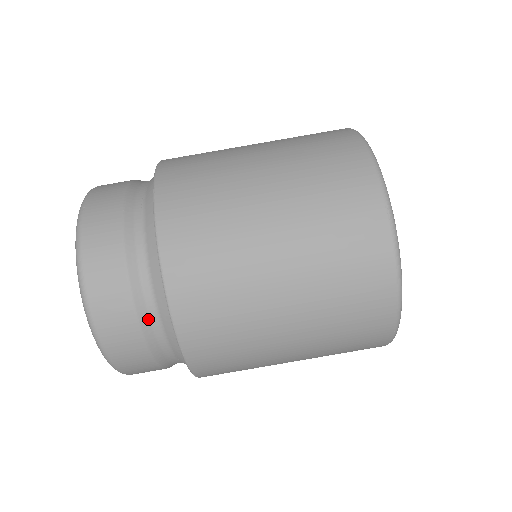
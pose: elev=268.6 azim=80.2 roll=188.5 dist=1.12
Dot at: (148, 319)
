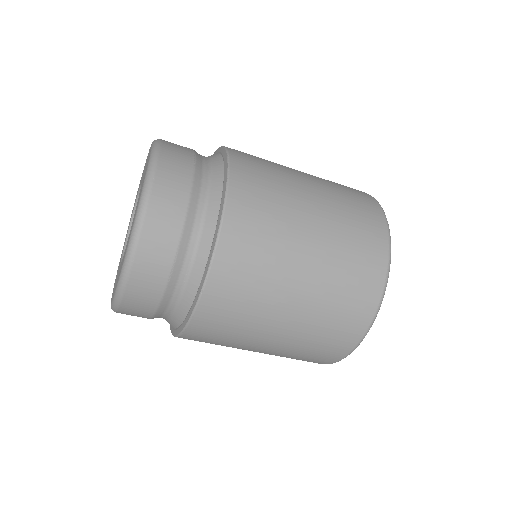
Dot at: occluded
